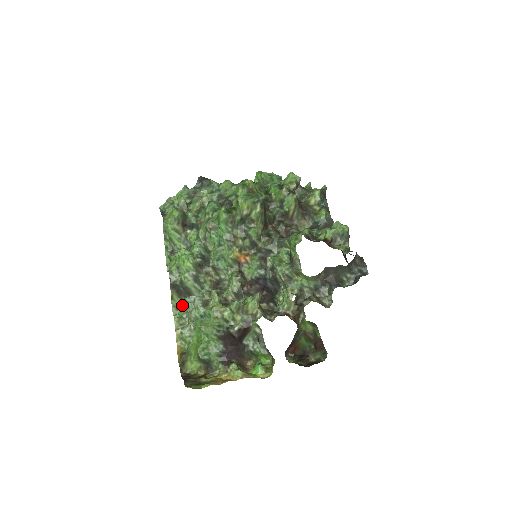
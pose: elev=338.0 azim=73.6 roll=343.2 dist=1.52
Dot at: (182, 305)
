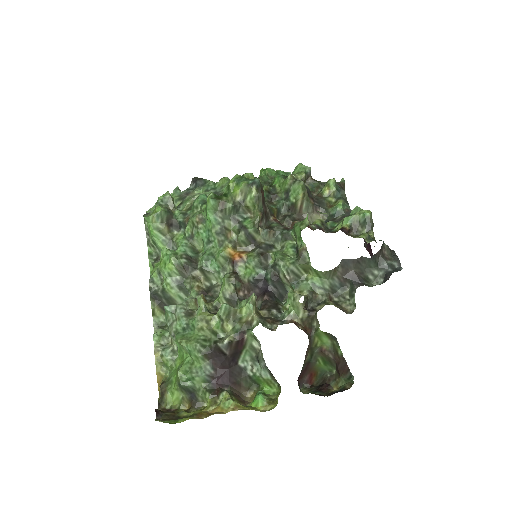
Dot at: occluded
